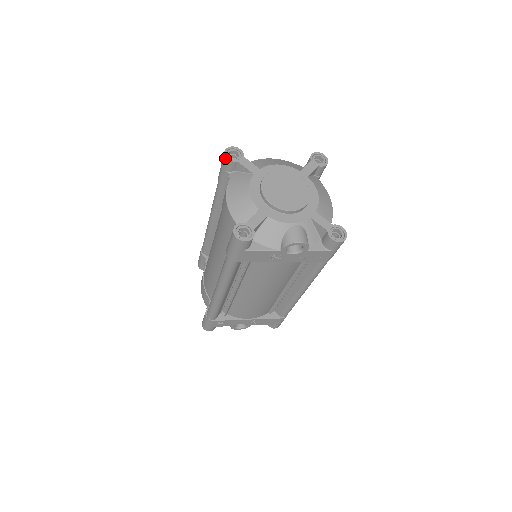
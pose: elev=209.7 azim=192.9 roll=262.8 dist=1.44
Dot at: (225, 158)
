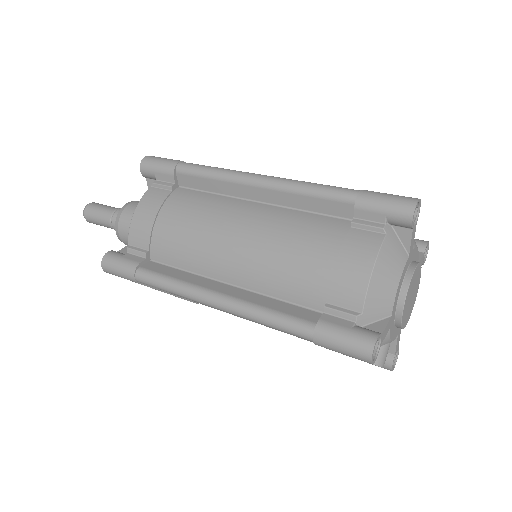
Dot at: (411, 214)
